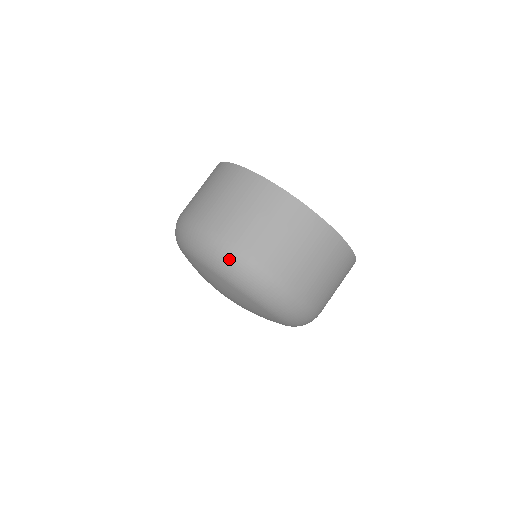
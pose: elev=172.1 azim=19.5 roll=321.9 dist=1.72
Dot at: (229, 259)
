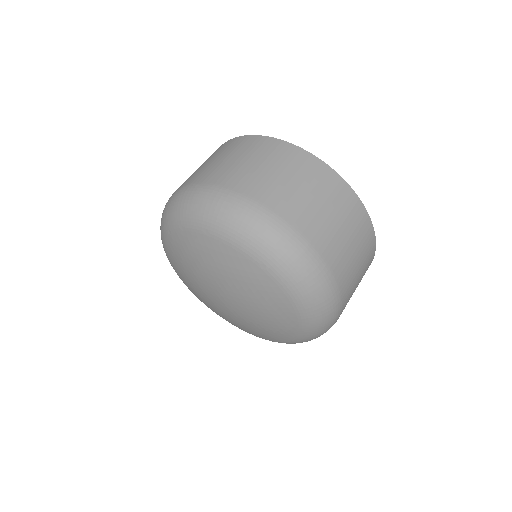
Dot at: (270, 230)
